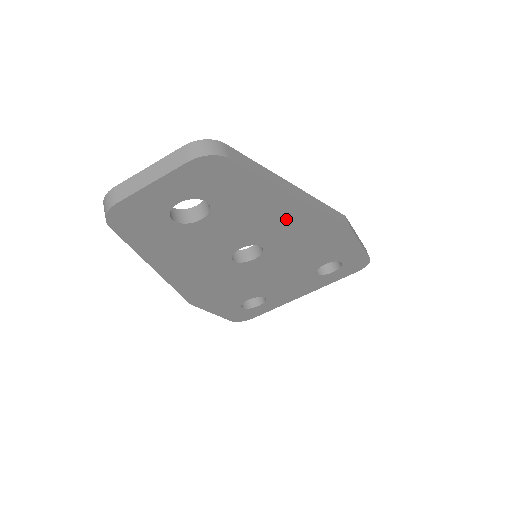
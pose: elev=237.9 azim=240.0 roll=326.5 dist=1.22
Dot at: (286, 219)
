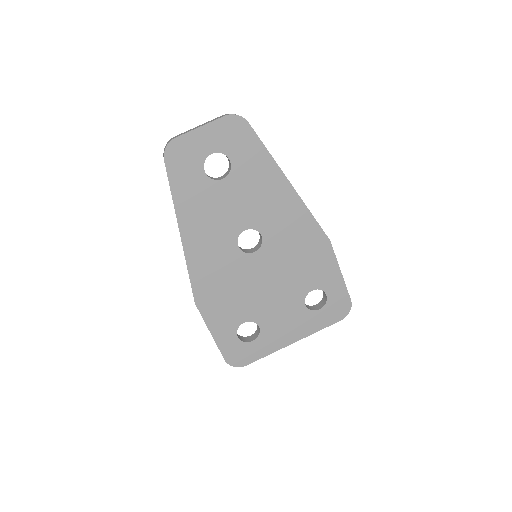
Dot at: (281, 205)
